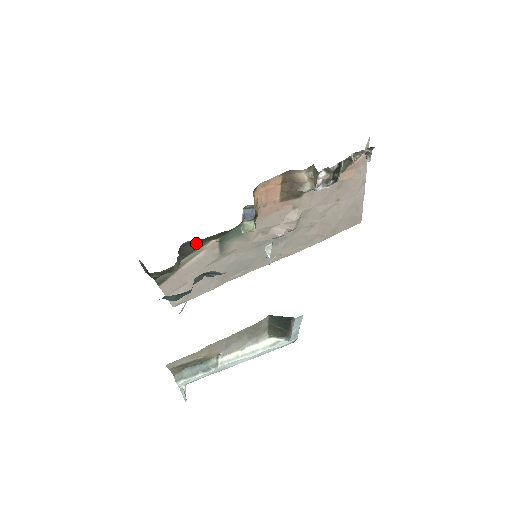
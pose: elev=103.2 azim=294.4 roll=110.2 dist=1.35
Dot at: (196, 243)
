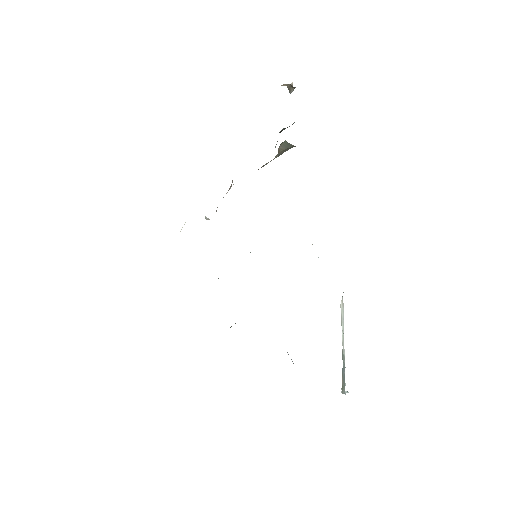
Dot at: occluded
